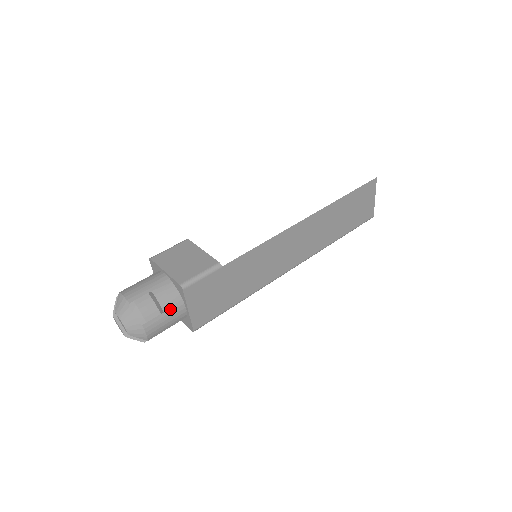
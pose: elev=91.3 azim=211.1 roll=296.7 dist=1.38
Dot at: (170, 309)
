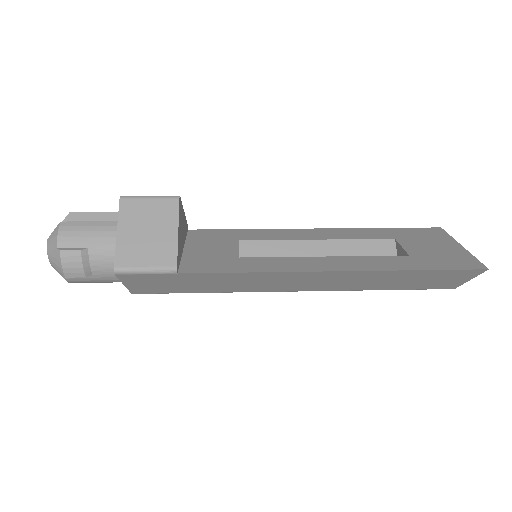
Dot at: (102, 275)
